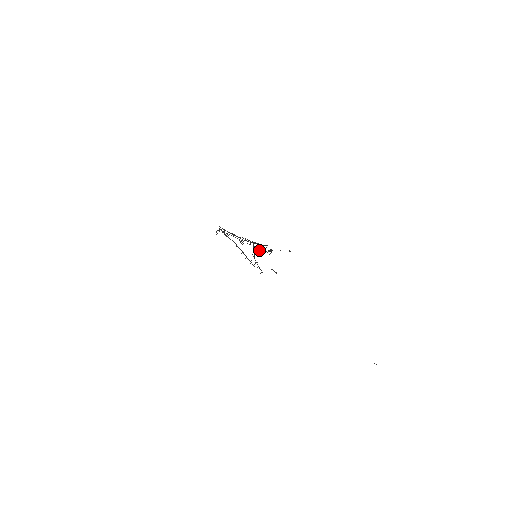
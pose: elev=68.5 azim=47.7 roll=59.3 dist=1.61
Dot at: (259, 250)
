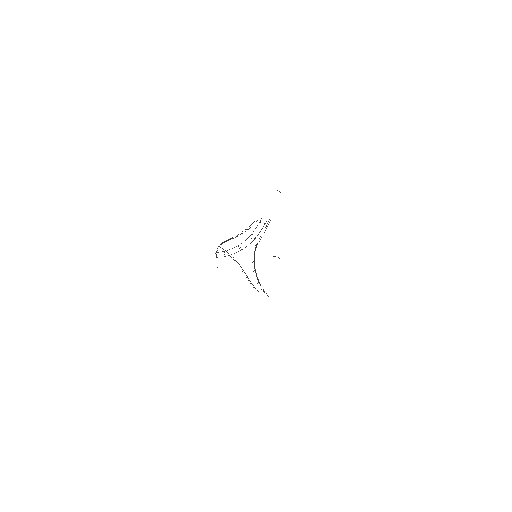
Dot at: (257, 244)
